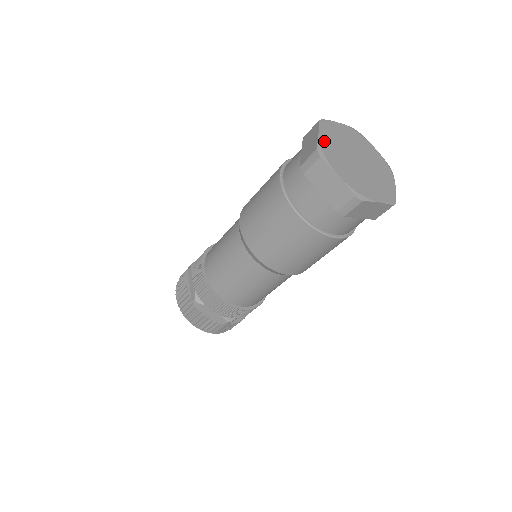
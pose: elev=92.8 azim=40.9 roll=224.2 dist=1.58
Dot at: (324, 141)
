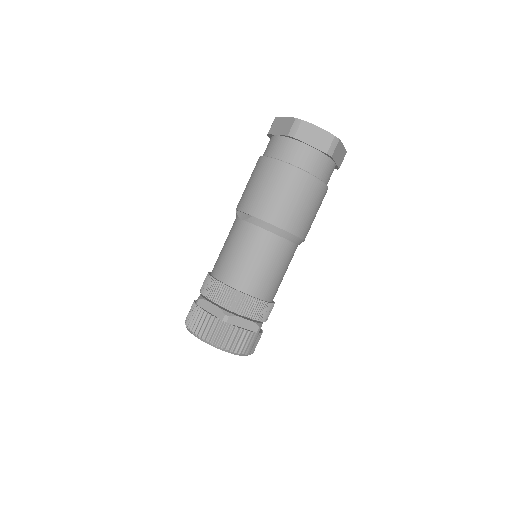
Dot at: occluded
